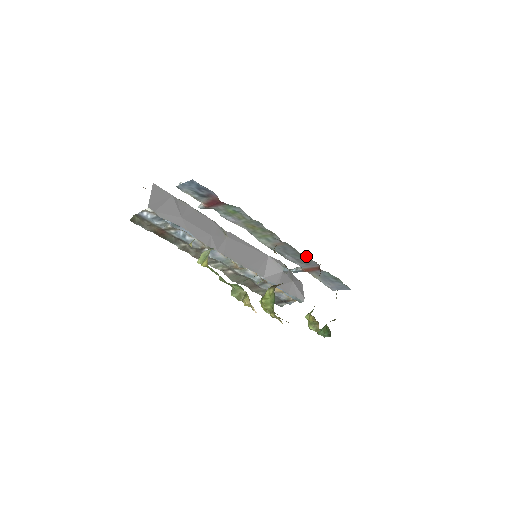
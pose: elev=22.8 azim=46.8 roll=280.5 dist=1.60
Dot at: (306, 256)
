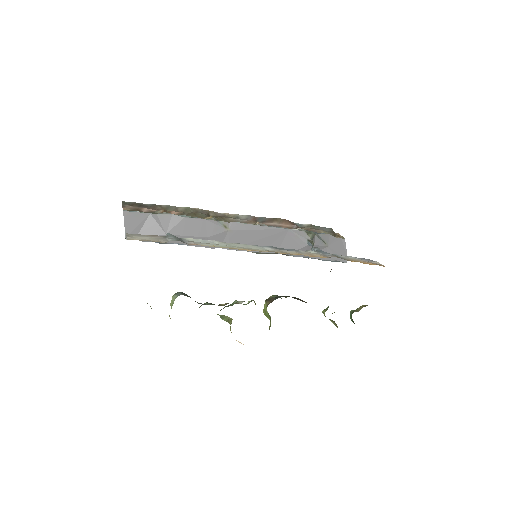
Dot at: occluded
